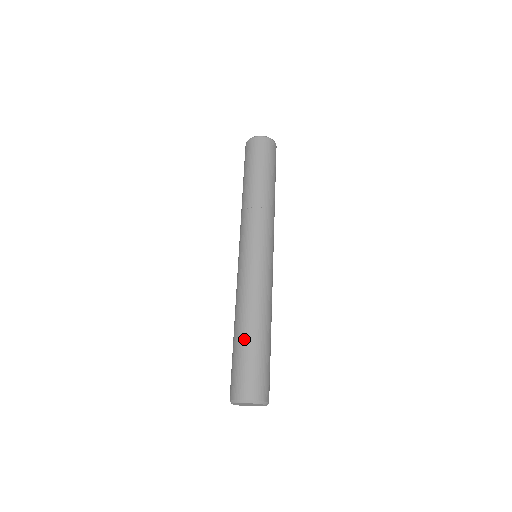
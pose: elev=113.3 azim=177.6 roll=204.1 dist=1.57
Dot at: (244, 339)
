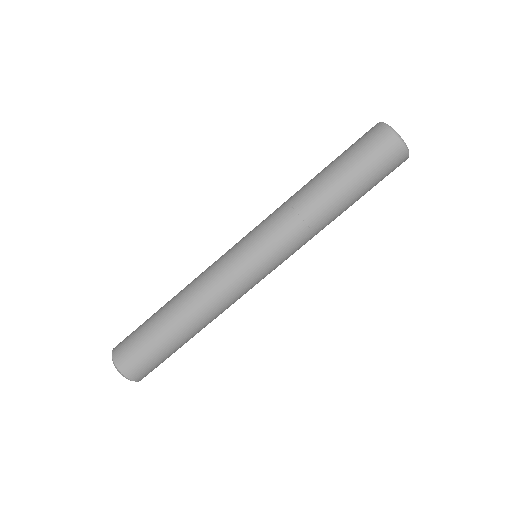
Dot at: (165, 327)
